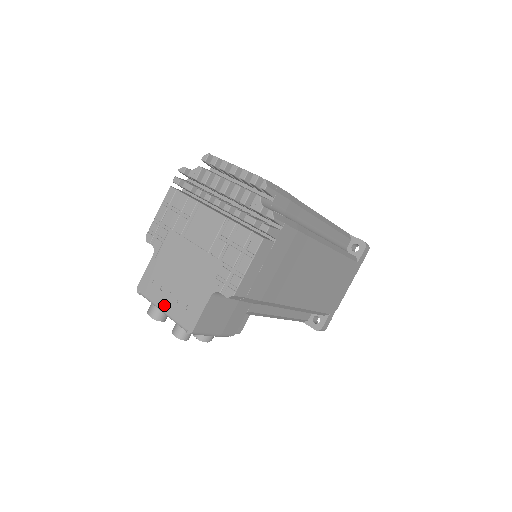
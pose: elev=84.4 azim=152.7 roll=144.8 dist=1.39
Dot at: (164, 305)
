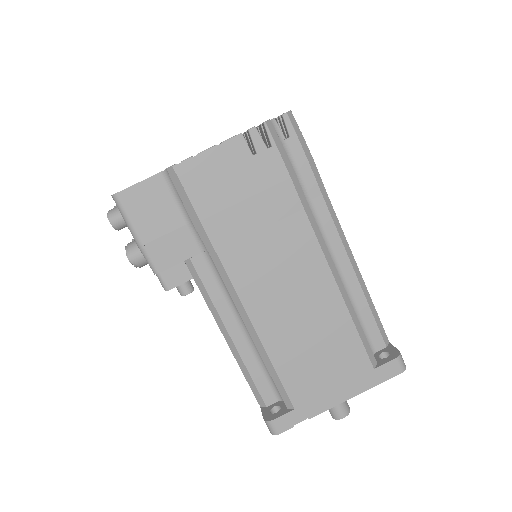
Dot at: occluded
